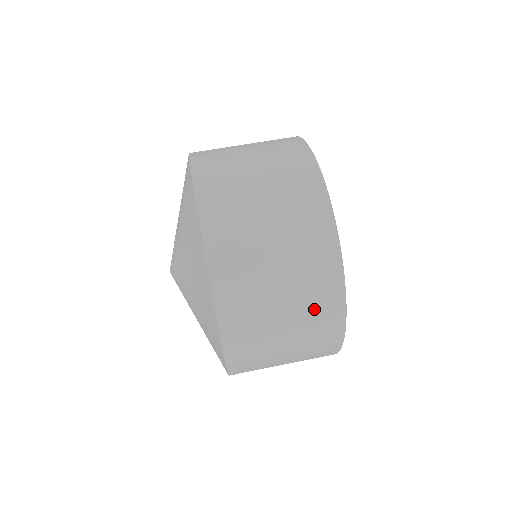
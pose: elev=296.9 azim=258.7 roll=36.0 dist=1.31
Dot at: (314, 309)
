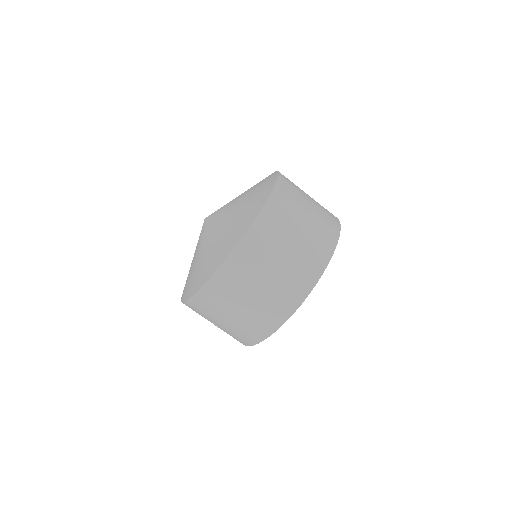
Dot at: occluded
